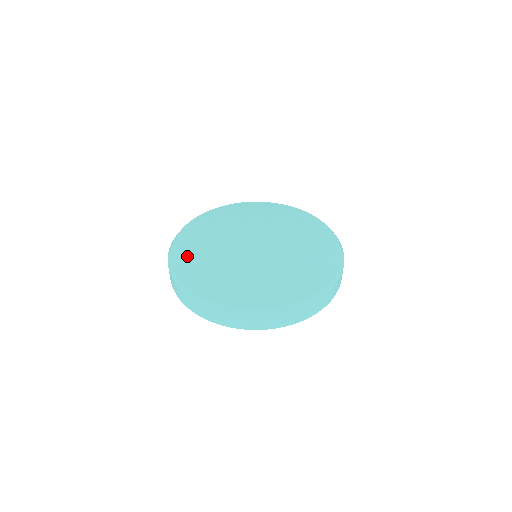
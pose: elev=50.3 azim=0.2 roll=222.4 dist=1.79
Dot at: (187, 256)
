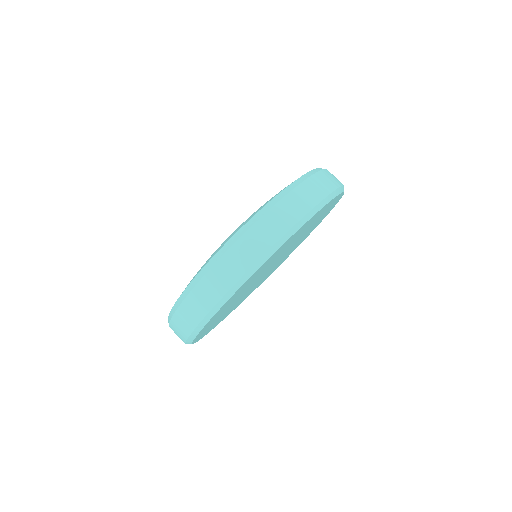
Dot at: occluded
